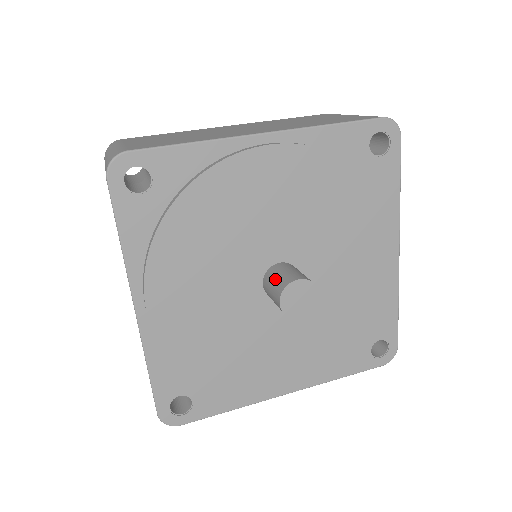
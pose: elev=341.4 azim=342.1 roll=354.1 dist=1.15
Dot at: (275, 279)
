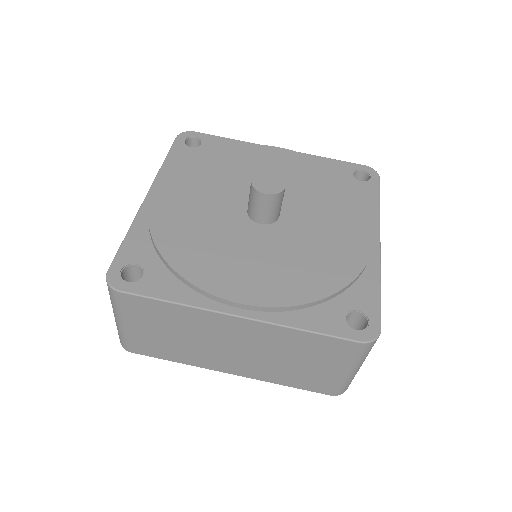
Dot at: occluded
